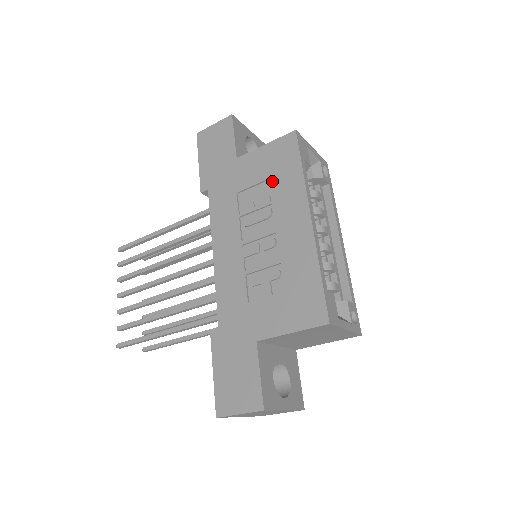
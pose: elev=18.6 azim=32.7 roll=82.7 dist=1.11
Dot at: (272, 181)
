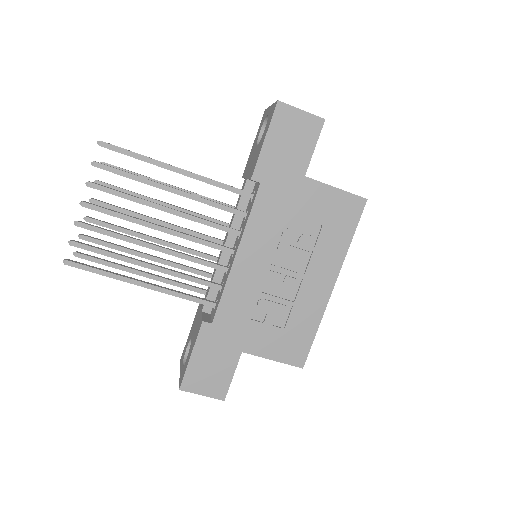
Dot at: (323, 230)
